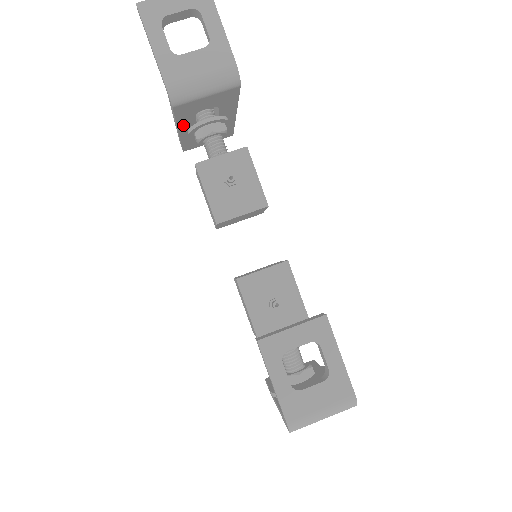
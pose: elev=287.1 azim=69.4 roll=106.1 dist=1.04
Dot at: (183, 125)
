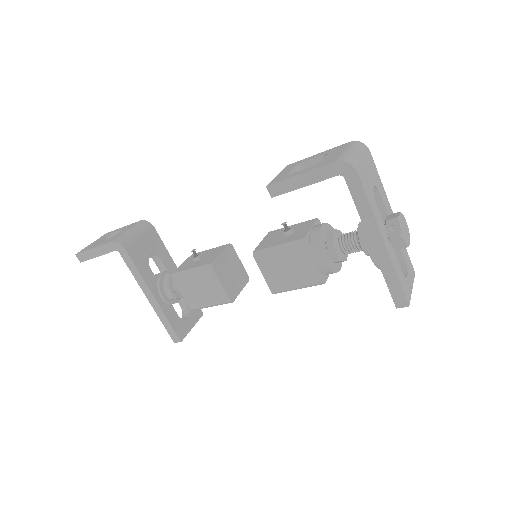
Dot at: (150, 283)
